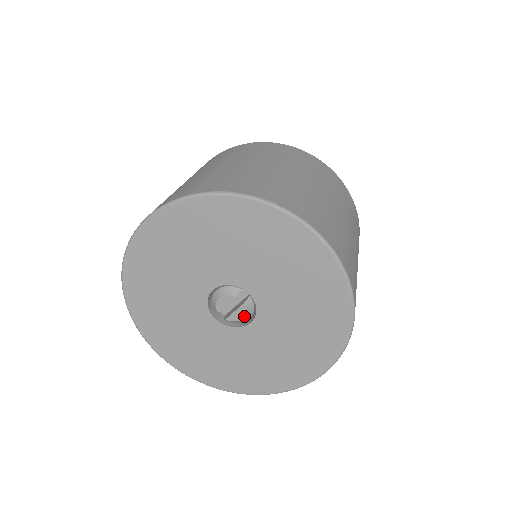
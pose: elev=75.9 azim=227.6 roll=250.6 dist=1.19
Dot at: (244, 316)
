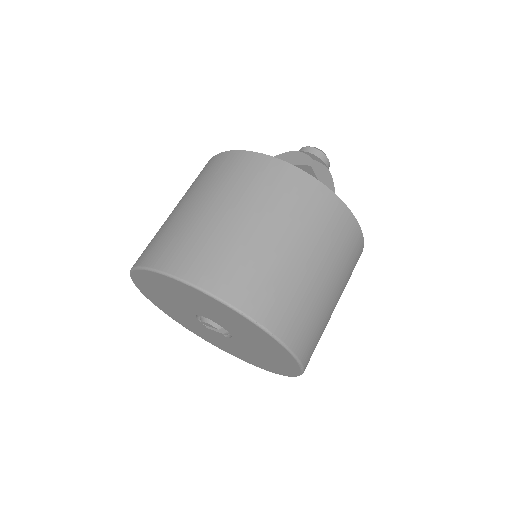
Dot at: (221, 335)
